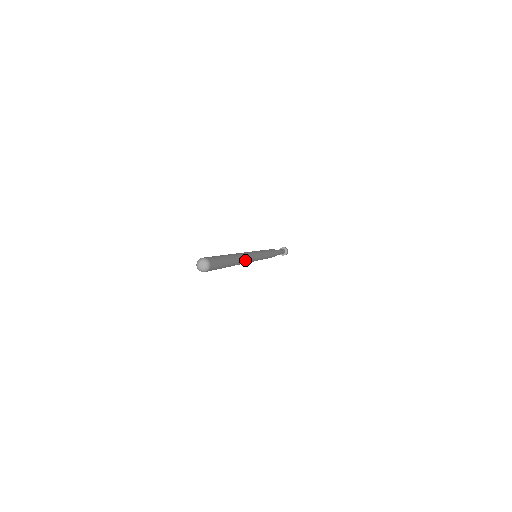
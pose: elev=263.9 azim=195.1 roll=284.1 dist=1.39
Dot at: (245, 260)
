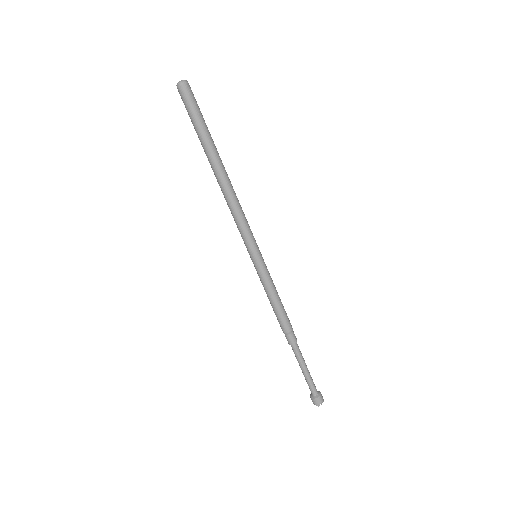
Dot at: (232, 194)
